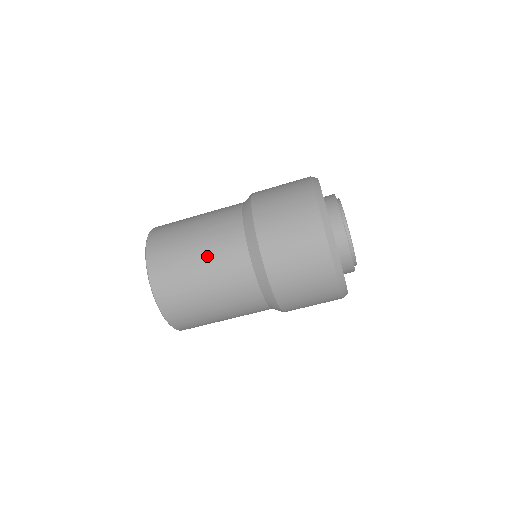
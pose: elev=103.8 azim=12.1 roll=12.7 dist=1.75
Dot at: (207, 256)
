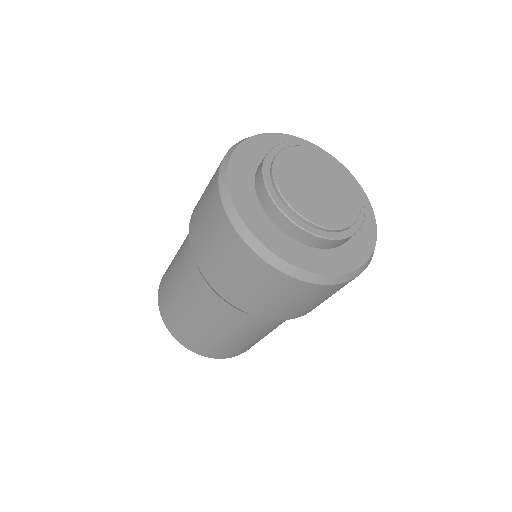
Dot at: occluded
